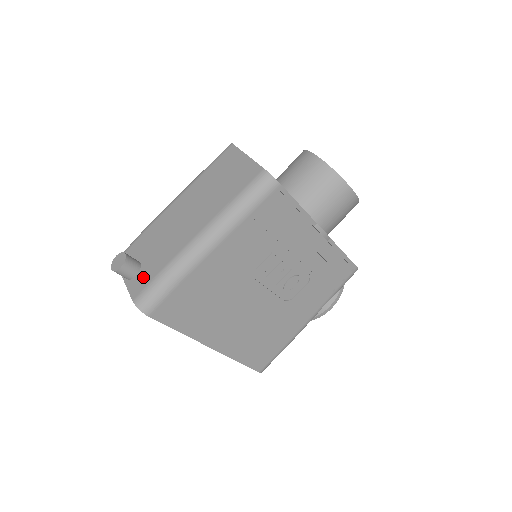
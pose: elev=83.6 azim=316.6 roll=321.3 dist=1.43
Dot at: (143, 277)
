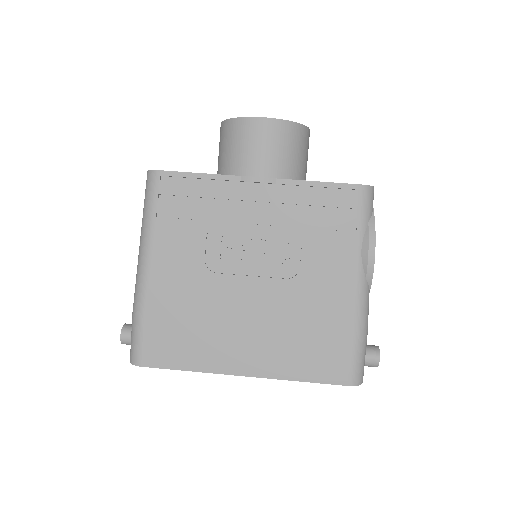
Dot at: occluded
